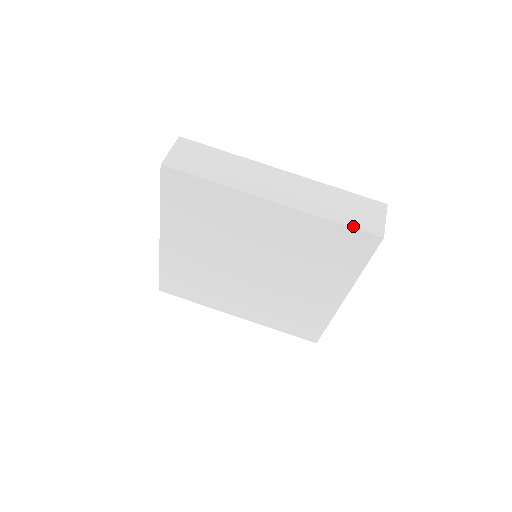
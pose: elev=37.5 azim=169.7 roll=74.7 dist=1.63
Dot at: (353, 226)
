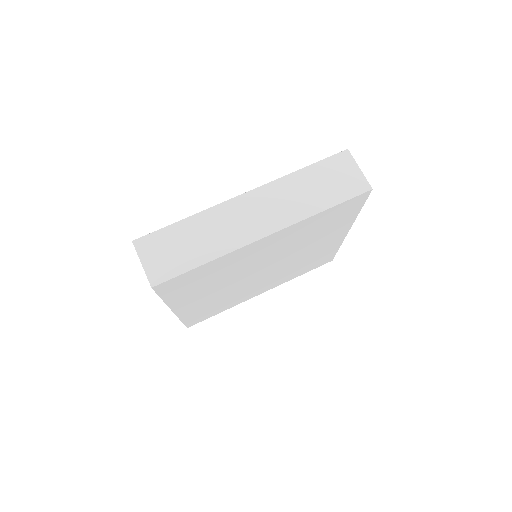
Dot at: (343, 200)
